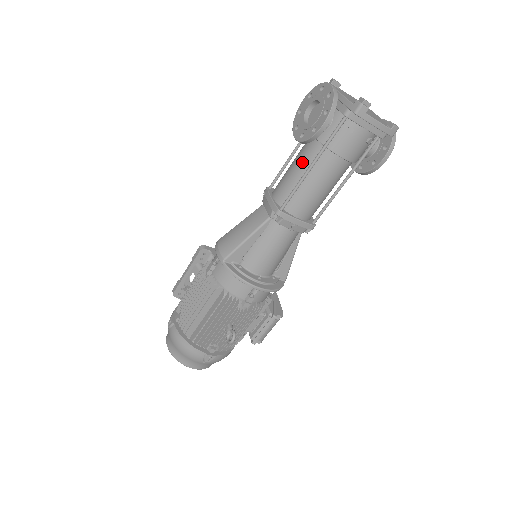
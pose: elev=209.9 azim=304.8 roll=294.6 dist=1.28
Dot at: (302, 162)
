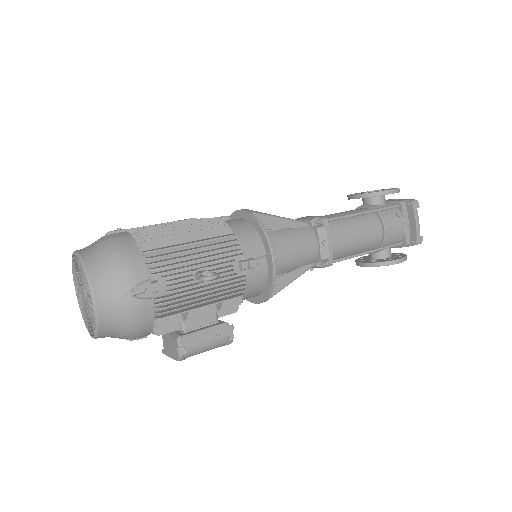
Dot at: (351, 212)
